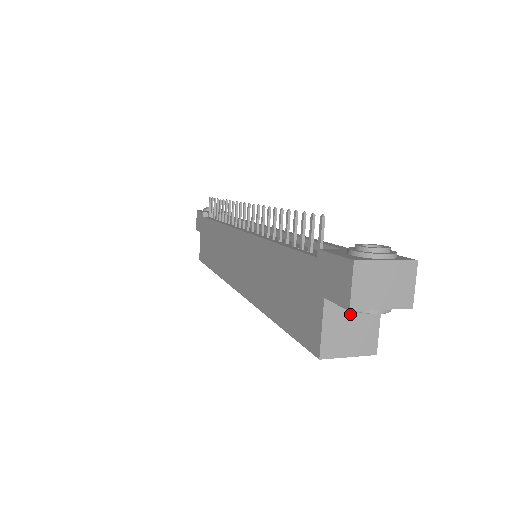
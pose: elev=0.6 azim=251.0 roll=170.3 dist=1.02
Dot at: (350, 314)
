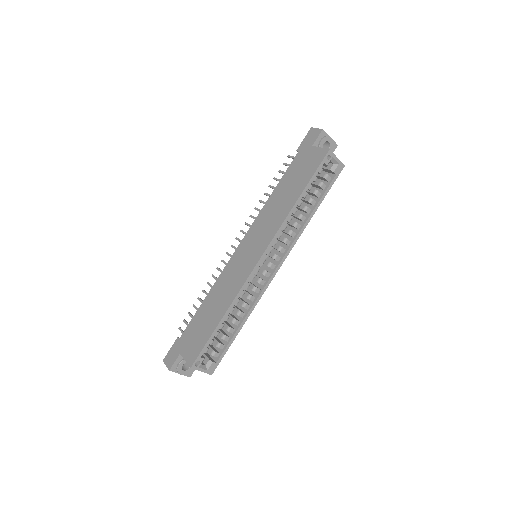
Dot at: occluded
